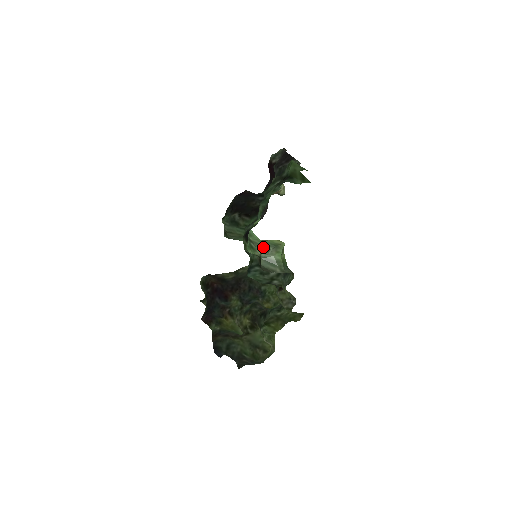
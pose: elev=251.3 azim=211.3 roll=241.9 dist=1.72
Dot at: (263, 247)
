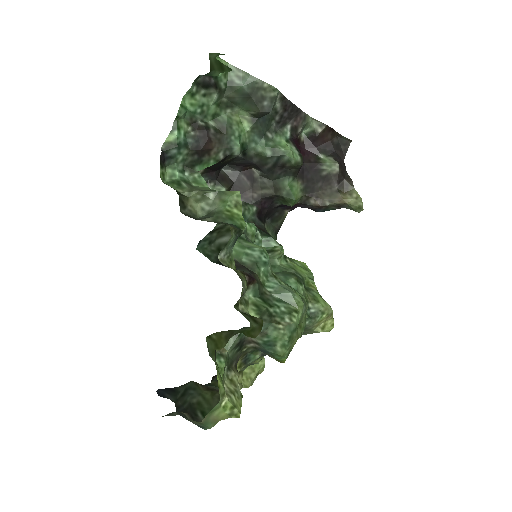
Dot at: (200, 190)
